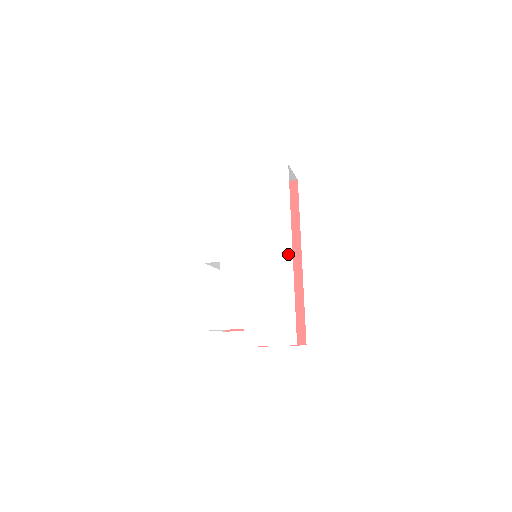
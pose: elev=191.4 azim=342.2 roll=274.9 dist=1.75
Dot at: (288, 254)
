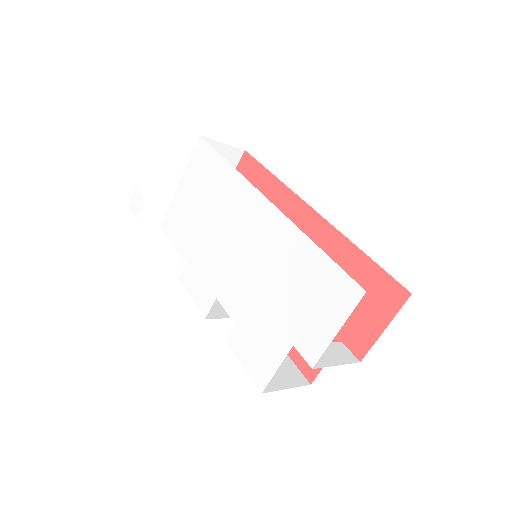
Dot at: (264, 206)
